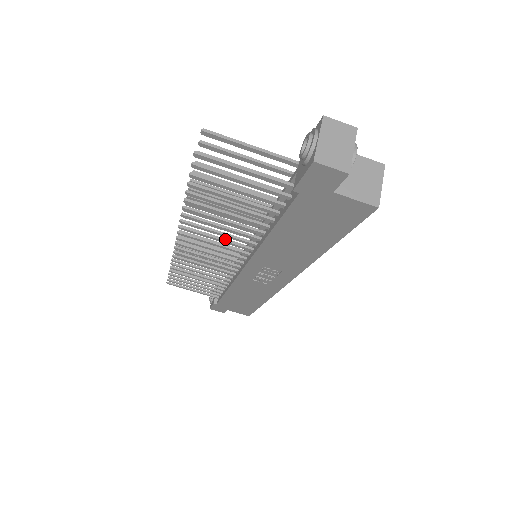
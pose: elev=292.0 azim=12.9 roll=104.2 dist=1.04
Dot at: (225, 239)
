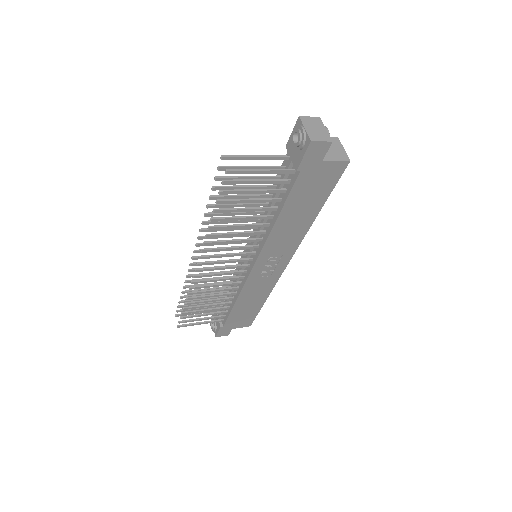
Dot at: (237, 246)
